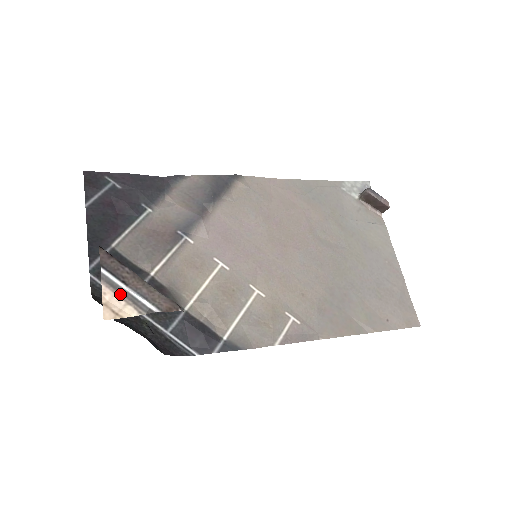
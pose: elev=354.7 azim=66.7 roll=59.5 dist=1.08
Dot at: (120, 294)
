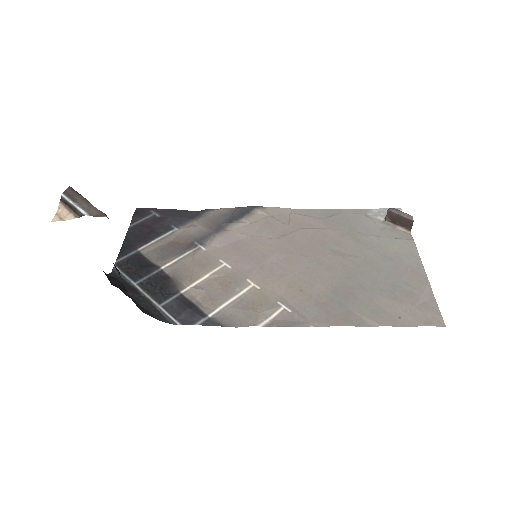
Dot at: (68, 207)
